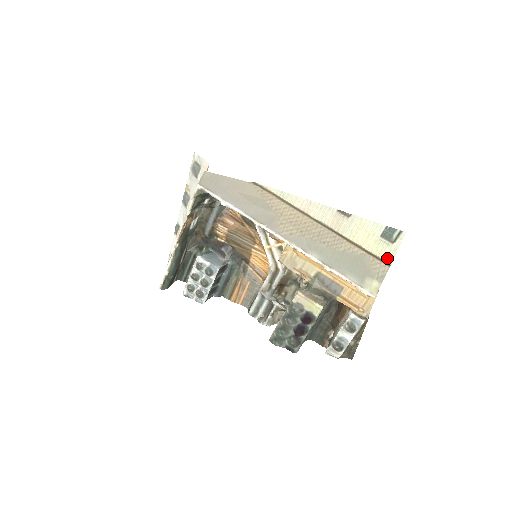
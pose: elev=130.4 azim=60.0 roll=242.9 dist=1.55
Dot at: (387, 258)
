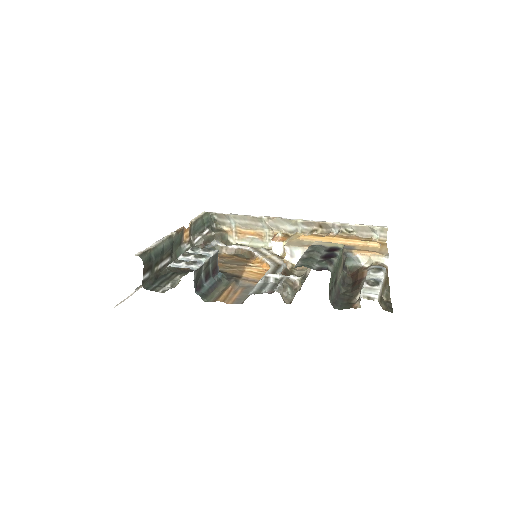
Dot at: occluded
